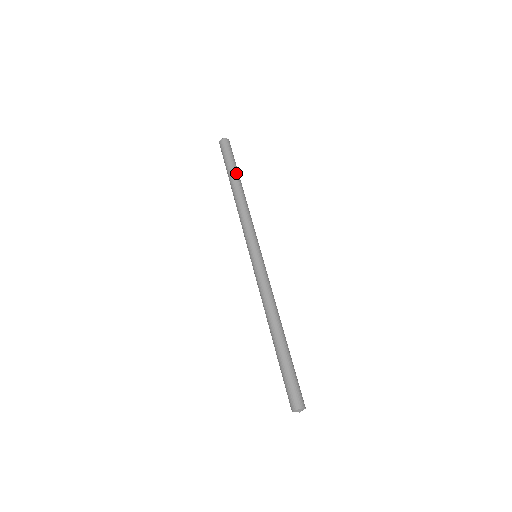
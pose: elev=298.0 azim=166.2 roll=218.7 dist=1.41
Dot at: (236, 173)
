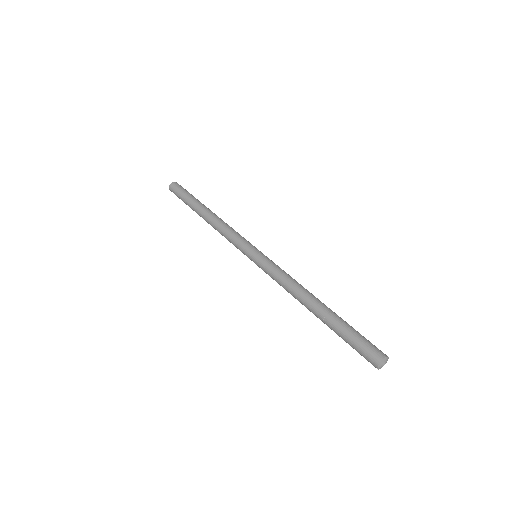
Dot at: (200, 202)
